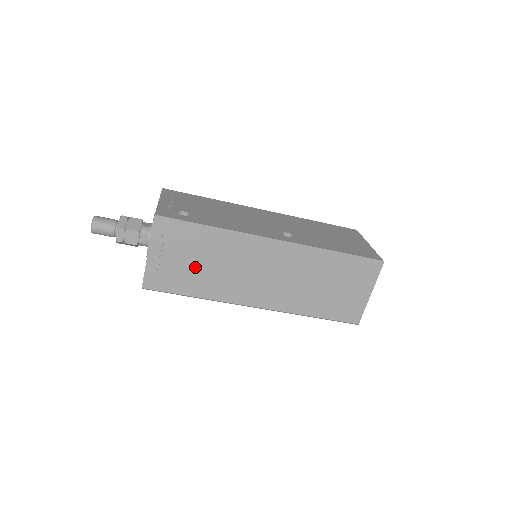
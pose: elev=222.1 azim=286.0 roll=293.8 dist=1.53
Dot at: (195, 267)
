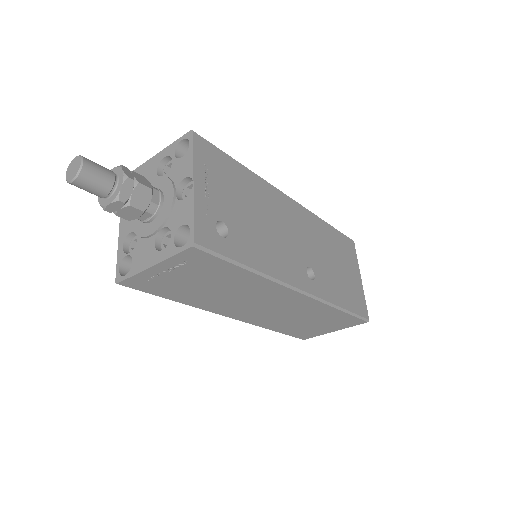
Dot at: (198, 286)
